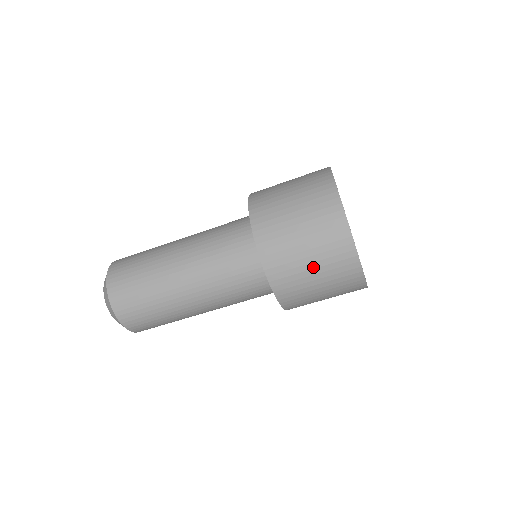
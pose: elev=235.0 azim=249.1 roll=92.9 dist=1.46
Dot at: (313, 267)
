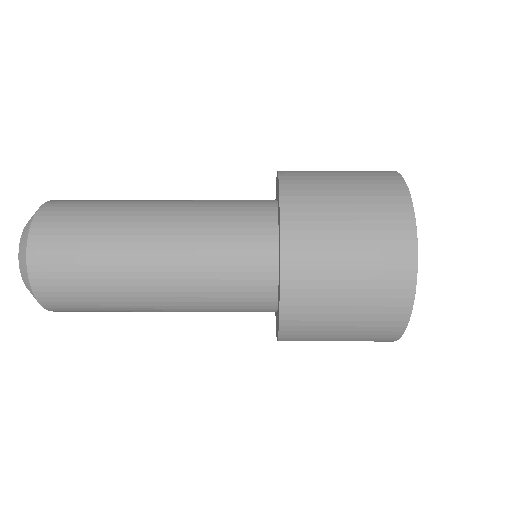
Dot at: (348, 304)
